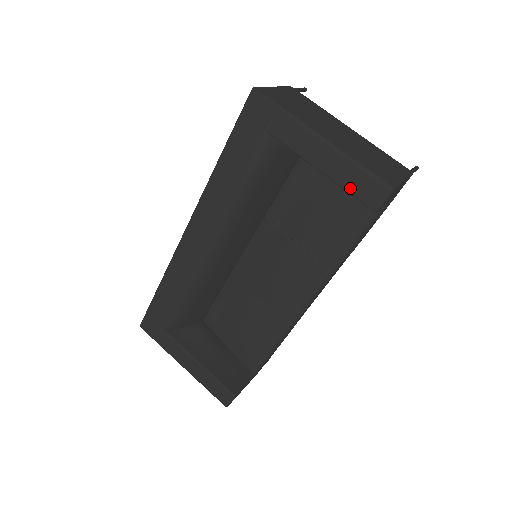
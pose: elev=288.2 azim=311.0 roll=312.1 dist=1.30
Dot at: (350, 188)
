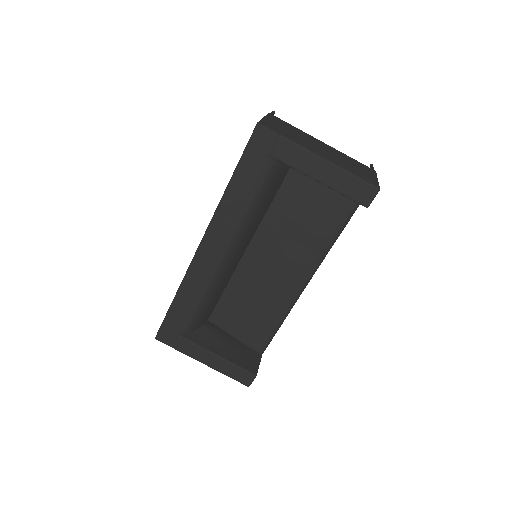
Dot at: (346, 192)
